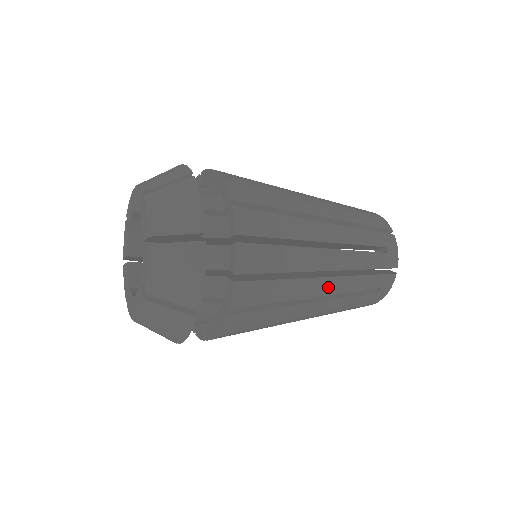
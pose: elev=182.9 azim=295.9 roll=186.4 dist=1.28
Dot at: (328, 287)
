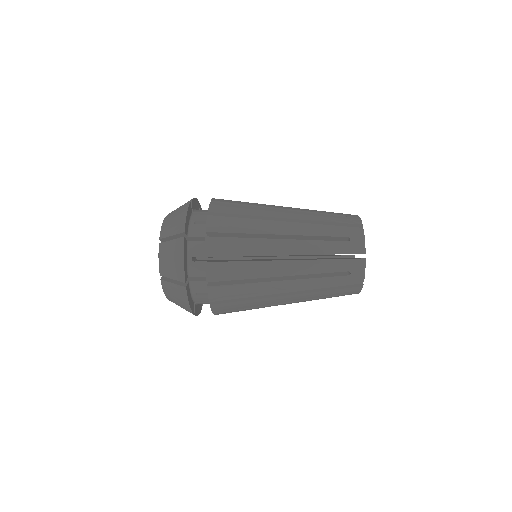
Dot at: (290, 268)
